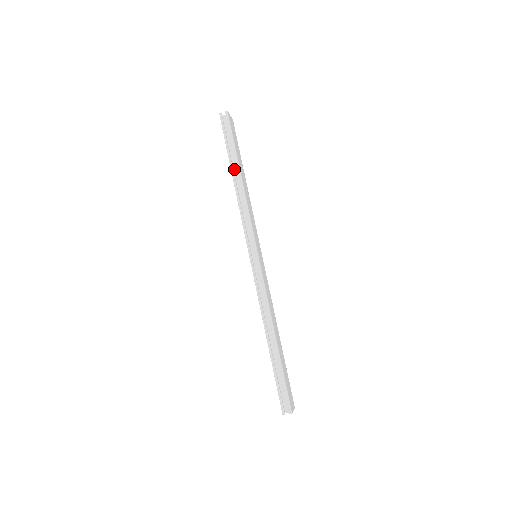
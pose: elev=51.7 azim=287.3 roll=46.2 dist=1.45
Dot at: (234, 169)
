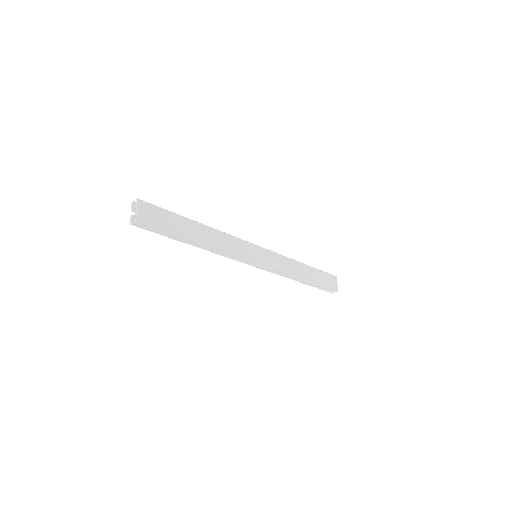
Dot at: occluded
